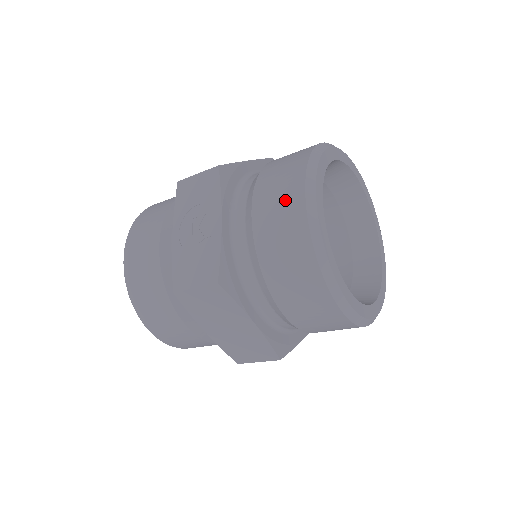
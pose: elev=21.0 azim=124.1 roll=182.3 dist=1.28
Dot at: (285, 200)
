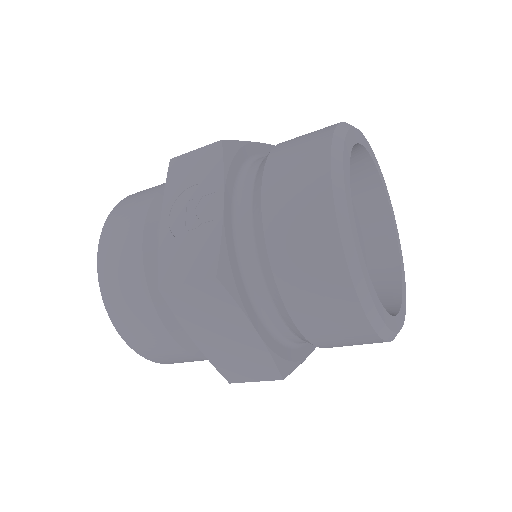
Dot at: (305, 179)
